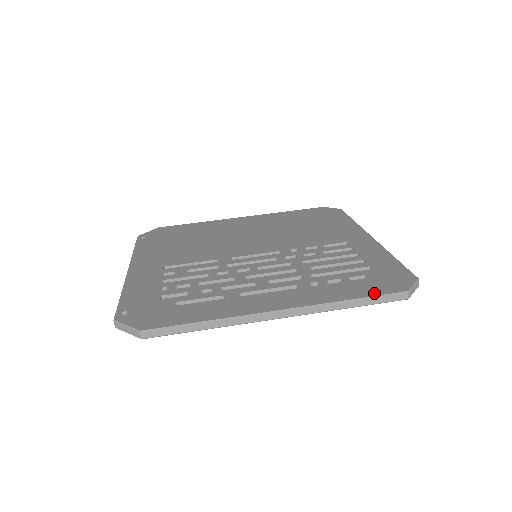
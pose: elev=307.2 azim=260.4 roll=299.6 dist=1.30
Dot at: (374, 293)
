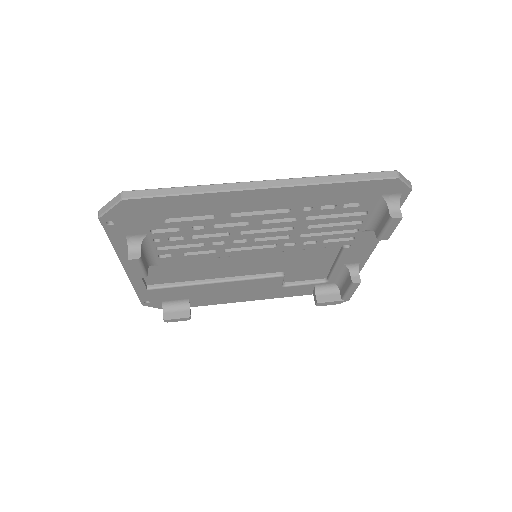
Dot at: (362, 176)
